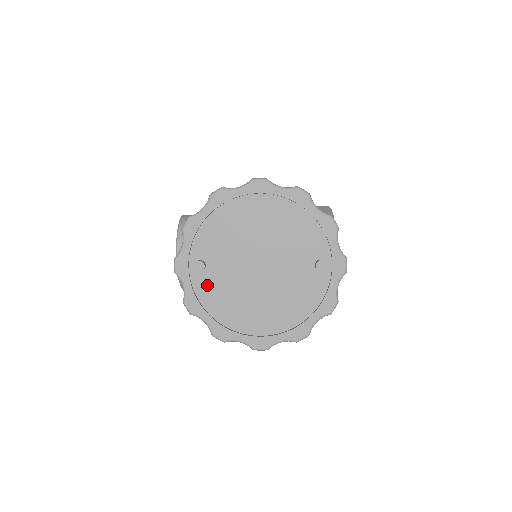
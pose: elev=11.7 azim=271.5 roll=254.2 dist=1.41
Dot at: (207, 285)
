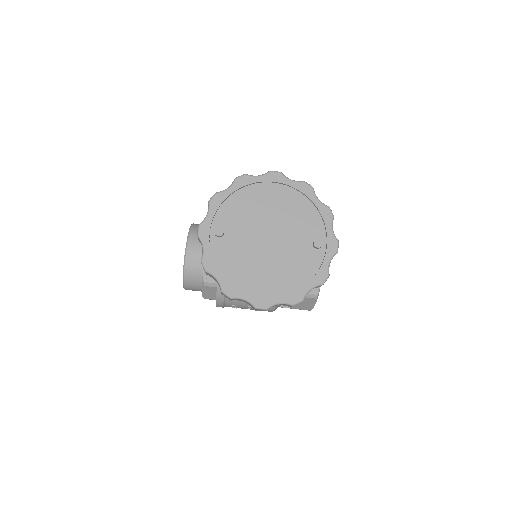
Dot at: (223, 249)
